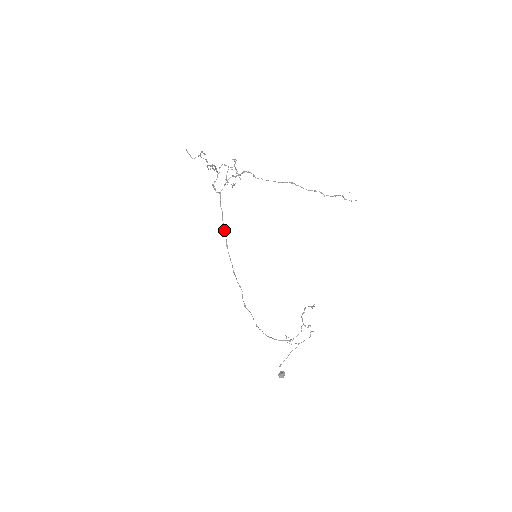
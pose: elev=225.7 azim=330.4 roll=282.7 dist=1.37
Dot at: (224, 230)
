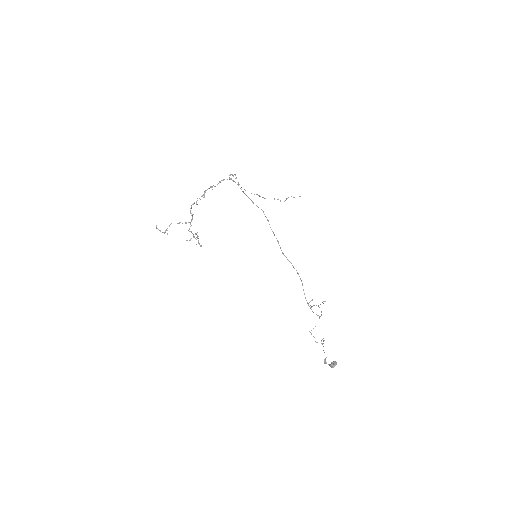
Dot at: (245, 194)
